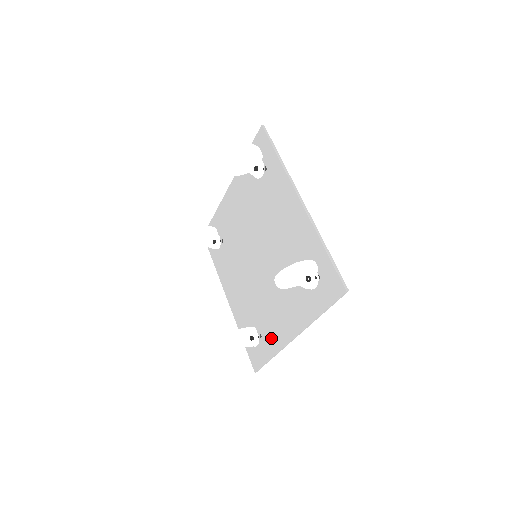
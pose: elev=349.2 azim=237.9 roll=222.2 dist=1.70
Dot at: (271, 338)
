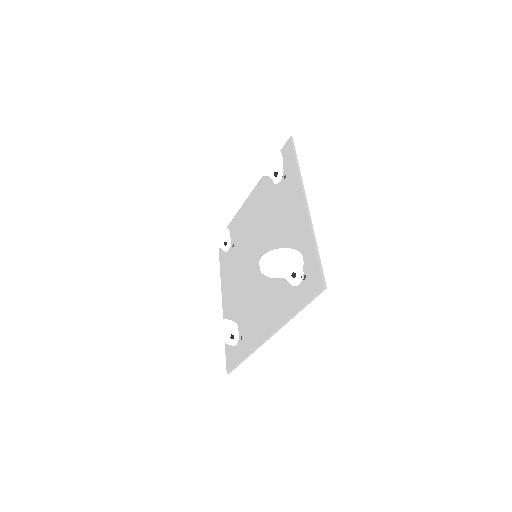
Dot at: (249, 338)
